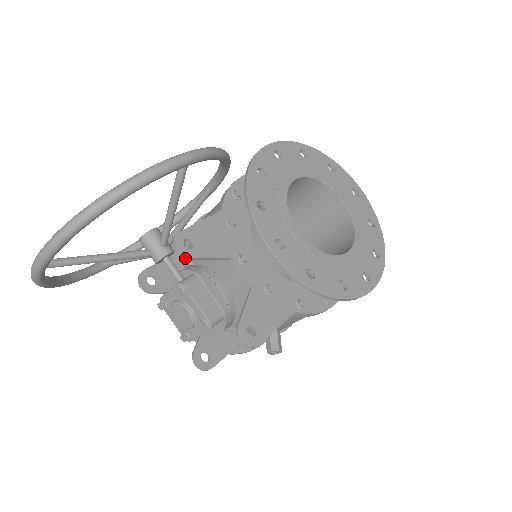
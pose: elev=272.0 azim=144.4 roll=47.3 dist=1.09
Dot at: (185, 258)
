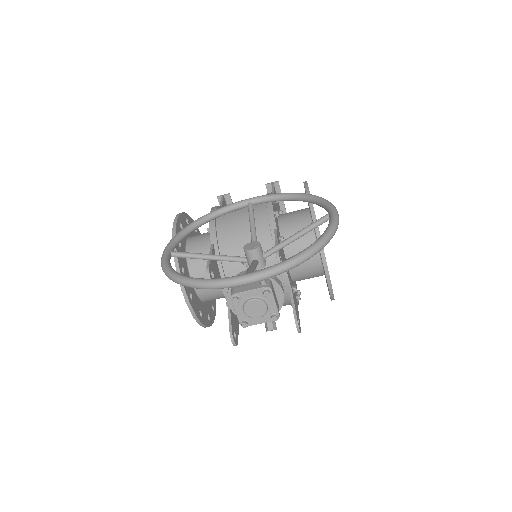
Dot at: occluded
